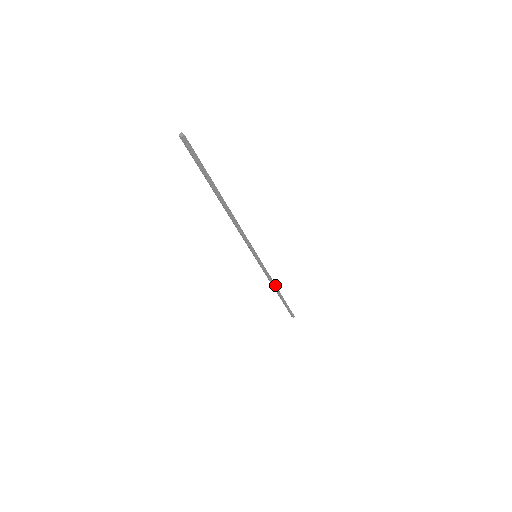
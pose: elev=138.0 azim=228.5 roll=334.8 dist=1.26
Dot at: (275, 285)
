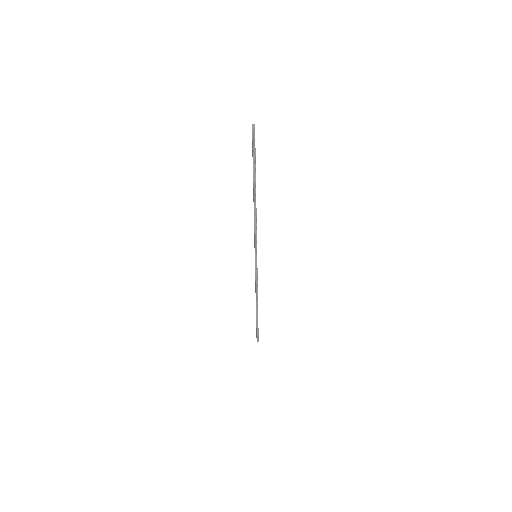
Dot at: (257, 295)
